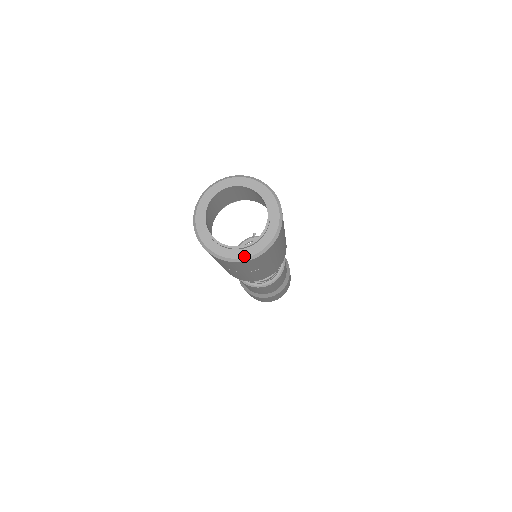
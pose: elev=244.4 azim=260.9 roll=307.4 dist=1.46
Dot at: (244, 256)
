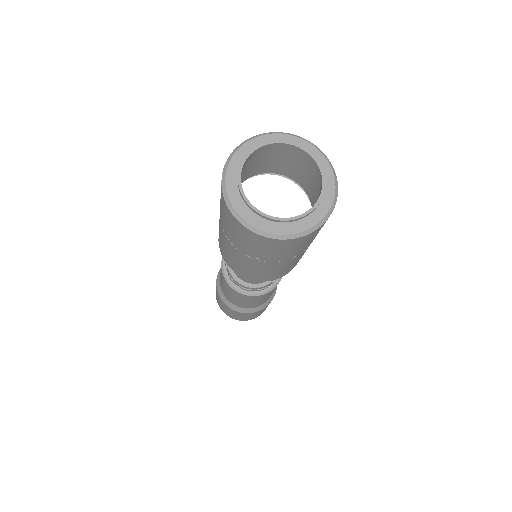
Dot at: (270, 230)
